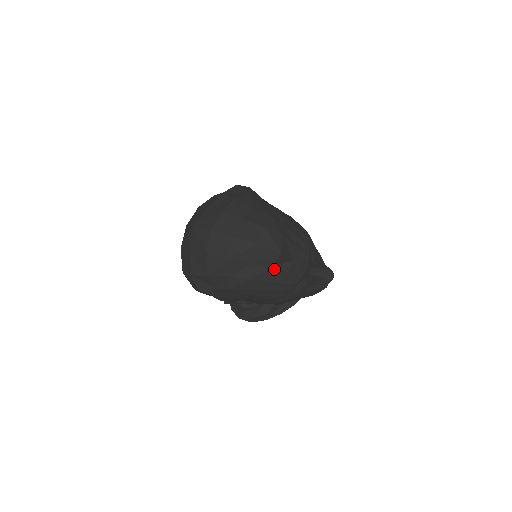
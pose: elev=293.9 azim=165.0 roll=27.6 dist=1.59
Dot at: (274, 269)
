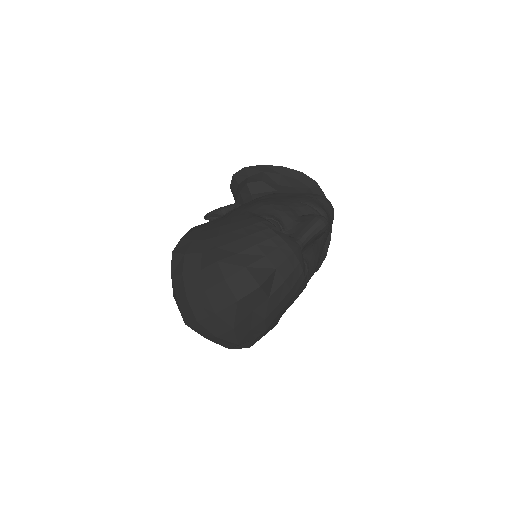
Dot at: (272, 294)
